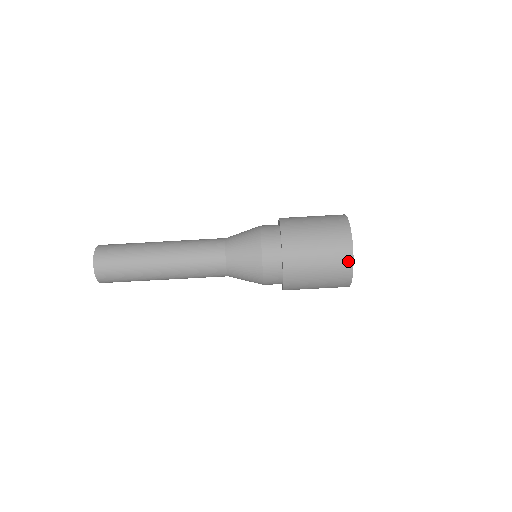
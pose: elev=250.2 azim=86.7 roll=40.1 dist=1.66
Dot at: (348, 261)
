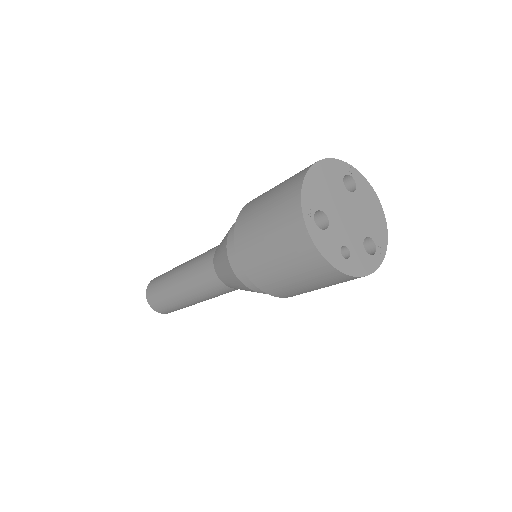
Dot at: (306, 242)
